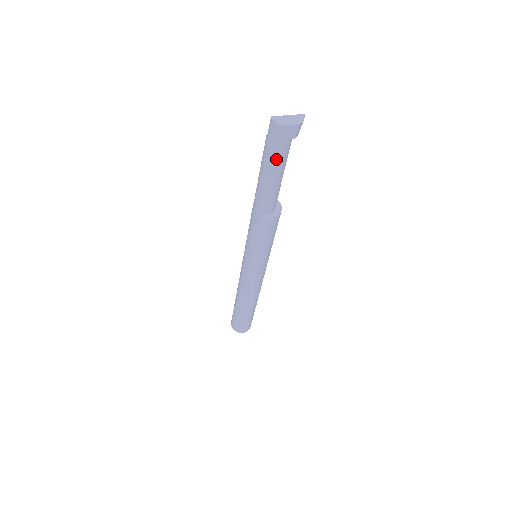
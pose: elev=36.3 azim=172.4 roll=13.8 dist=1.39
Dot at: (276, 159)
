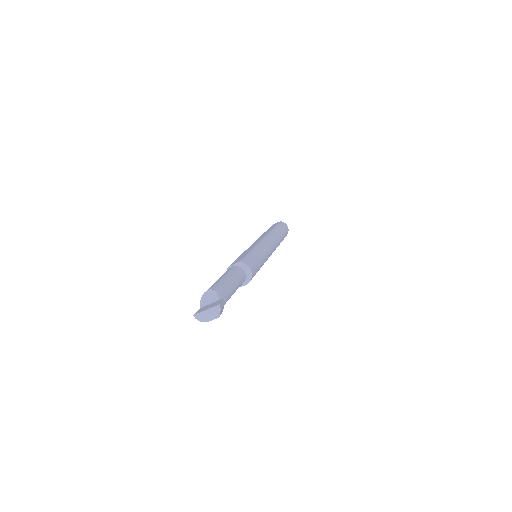
Dot at: occluded
